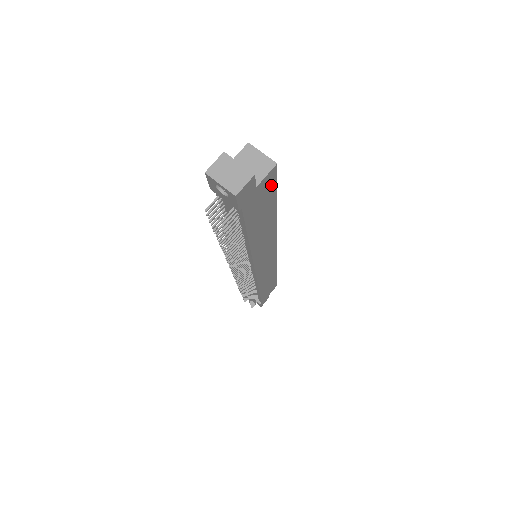
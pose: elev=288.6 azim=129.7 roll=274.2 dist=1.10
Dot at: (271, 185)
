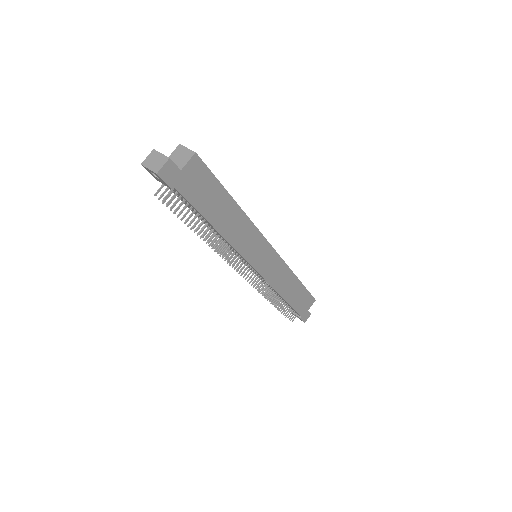
Dot at: (203, 172)
